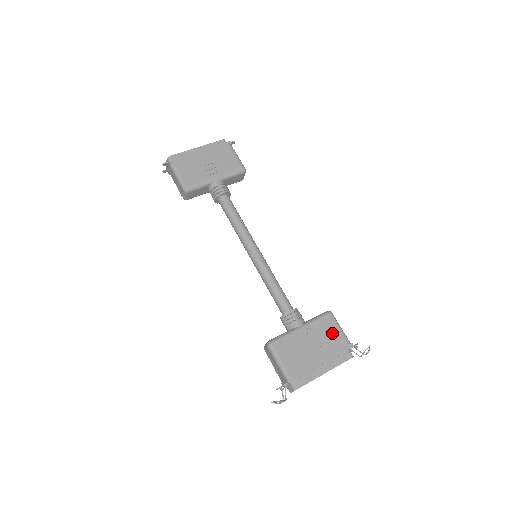
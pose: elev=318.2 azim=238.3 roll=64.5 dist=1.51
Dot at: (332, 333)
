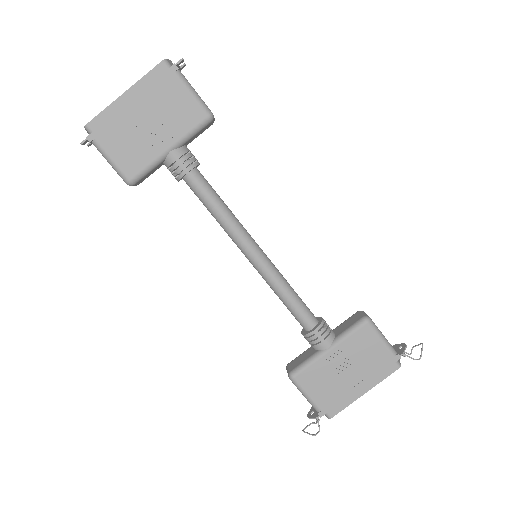
Dot at: (371, 348)
